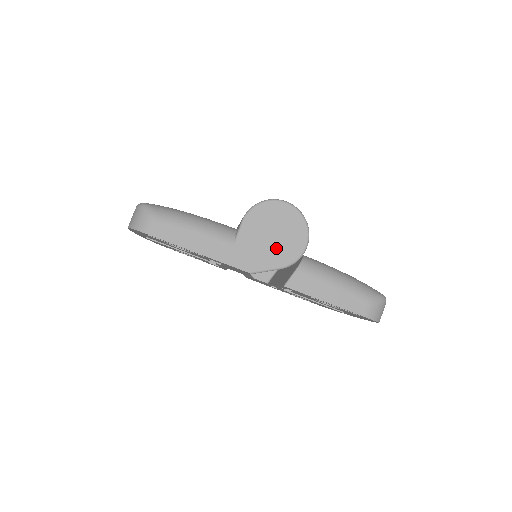
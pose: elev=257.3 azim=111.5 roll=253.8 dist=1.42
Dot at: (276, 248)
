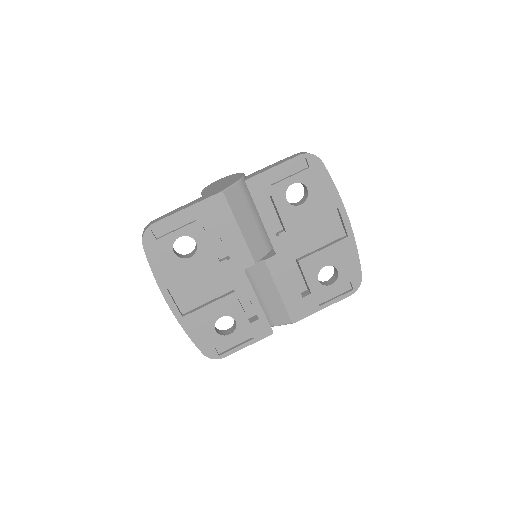
Dot at: (227, 183)
